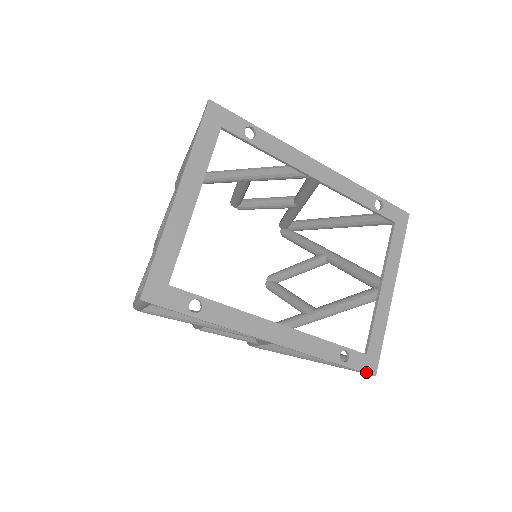
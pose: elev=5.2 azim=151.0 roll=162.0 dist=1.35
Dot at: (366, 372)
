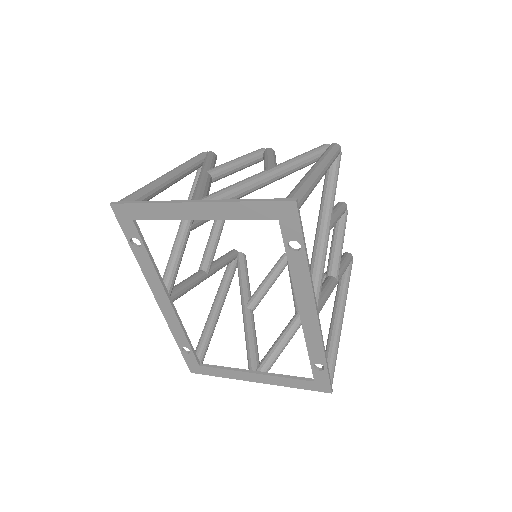
Dot at: (188, 366)
